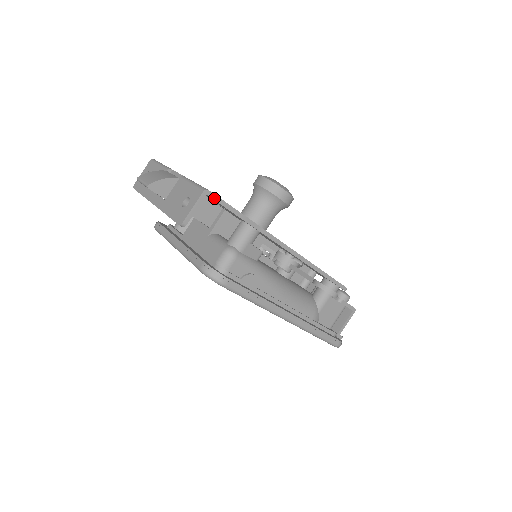
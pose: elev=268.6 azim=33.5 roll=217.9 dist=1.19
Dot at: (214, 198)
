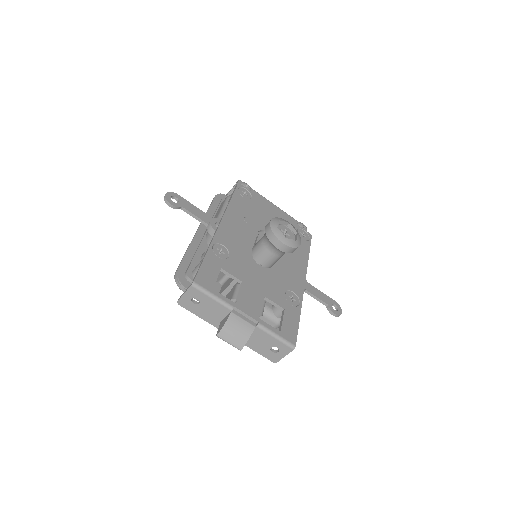
Dot at: (295, 341)
